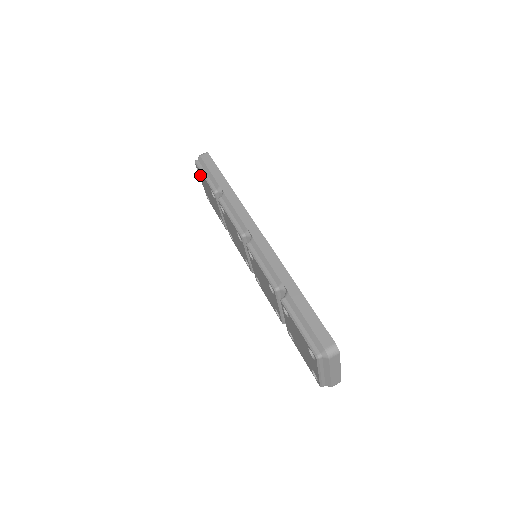
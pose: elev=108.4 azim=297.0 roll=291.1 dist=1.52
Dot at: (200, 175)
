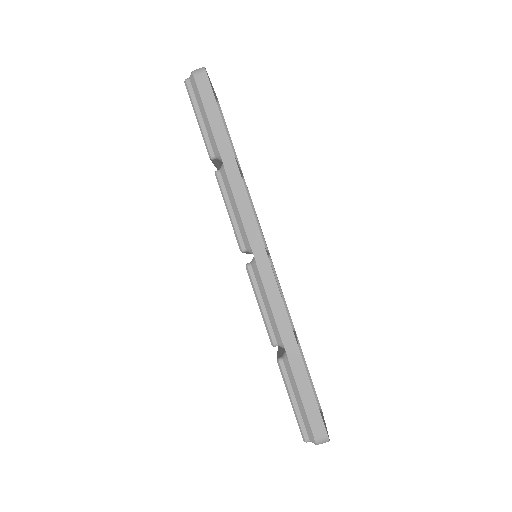
Dot at: occluded
